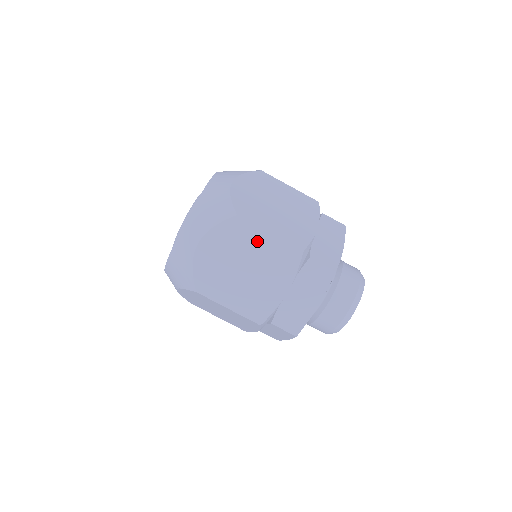
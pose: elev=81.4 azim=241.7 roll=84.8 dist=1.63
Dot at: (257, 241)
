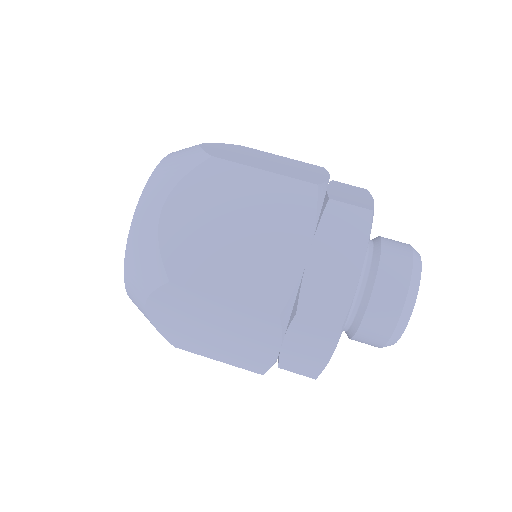
Dot at: (271, 156)
